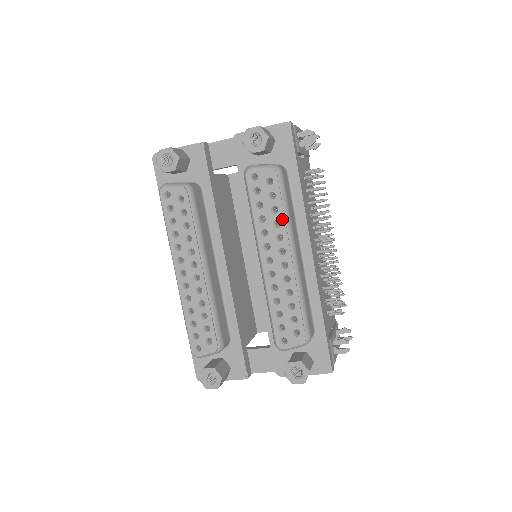
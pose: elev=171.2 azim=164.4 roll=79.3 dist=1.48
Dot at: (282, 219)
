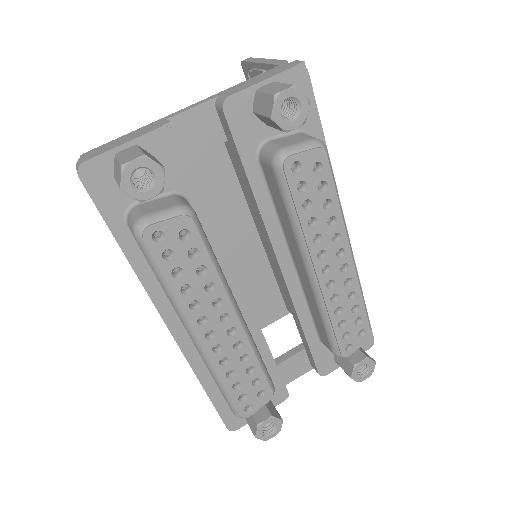
Dot at: (338, 213)
